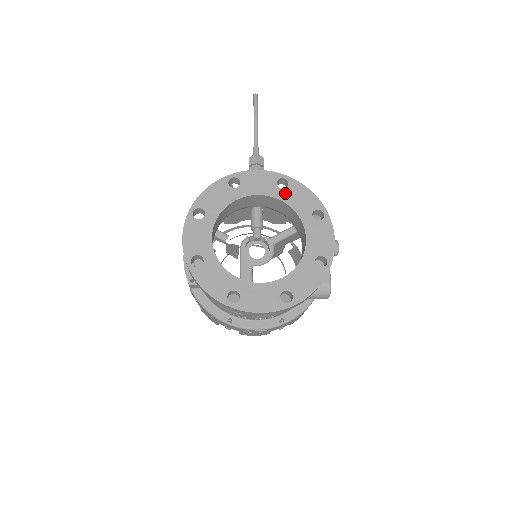
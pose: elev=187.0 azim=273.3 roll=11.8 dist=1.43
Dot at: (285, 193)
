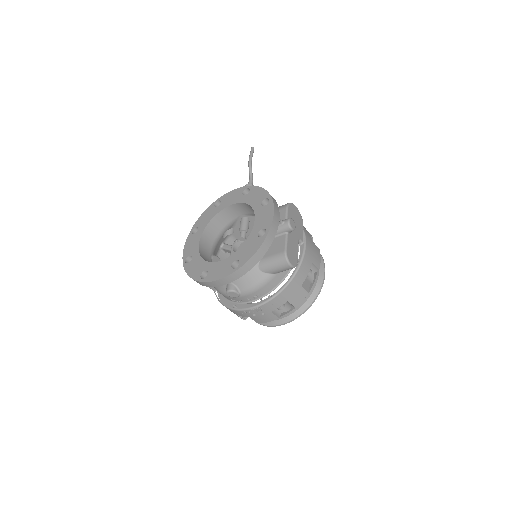
Dot at: (246, 197)
